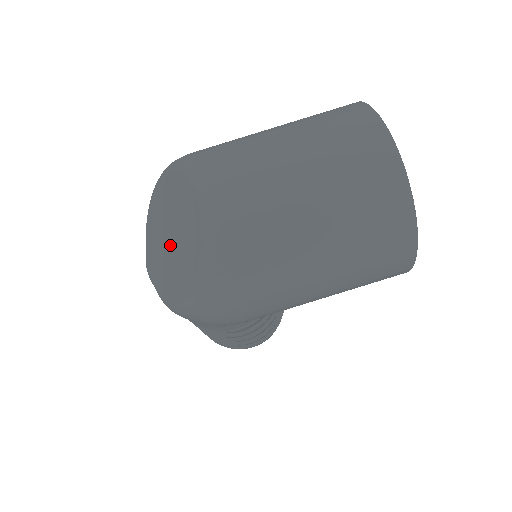
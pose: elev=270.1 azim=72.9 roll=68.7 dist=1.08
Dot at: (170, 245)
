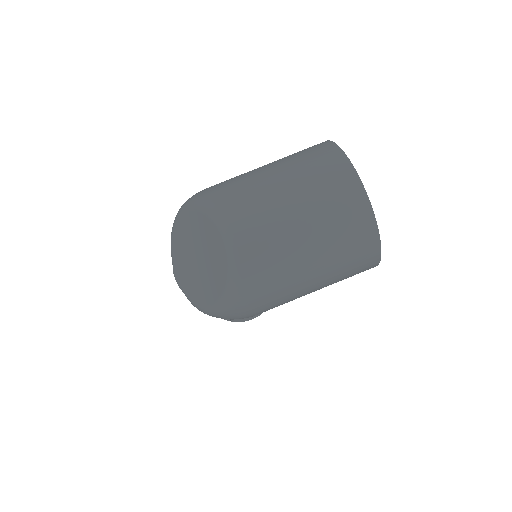
Dot at: (197, 264)
